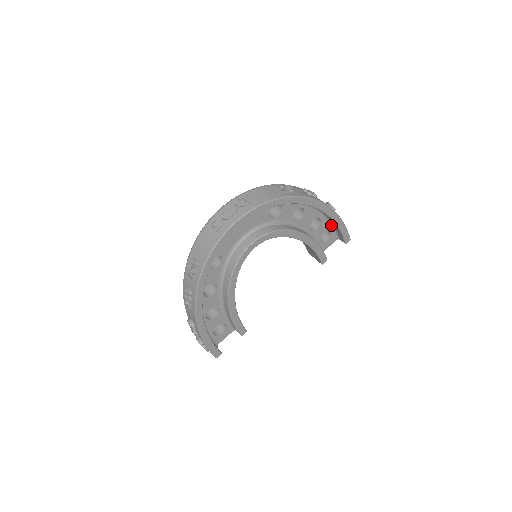
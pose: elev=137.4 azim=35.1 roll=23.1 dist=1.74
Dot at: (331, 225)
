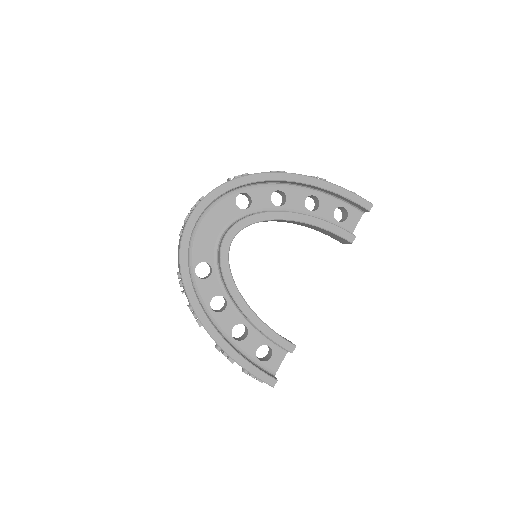
Dot at: (337, 199)
